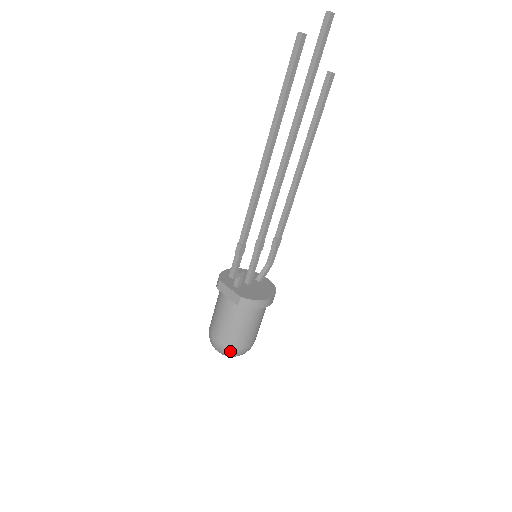
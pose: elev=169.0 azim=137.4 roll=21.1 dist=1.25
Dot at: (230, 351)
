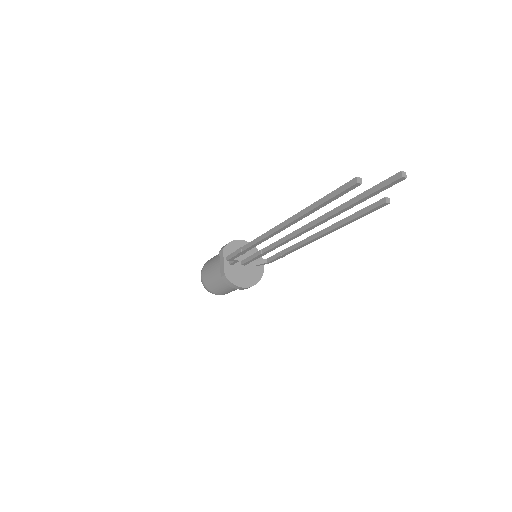
Dot at: (207, 289)
